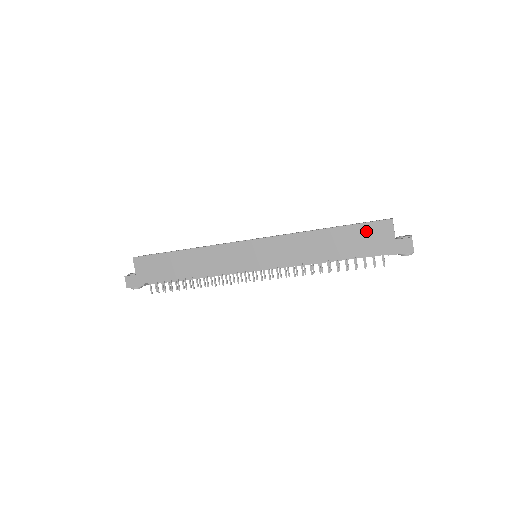
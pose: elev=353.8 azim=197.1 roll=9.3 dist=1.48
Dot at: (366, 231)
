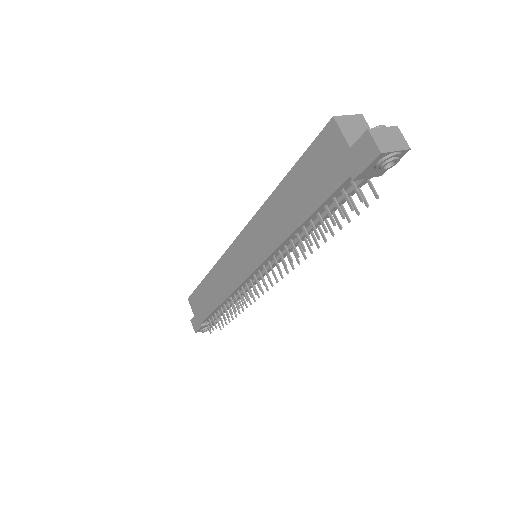
Dot at: (315, 158)
